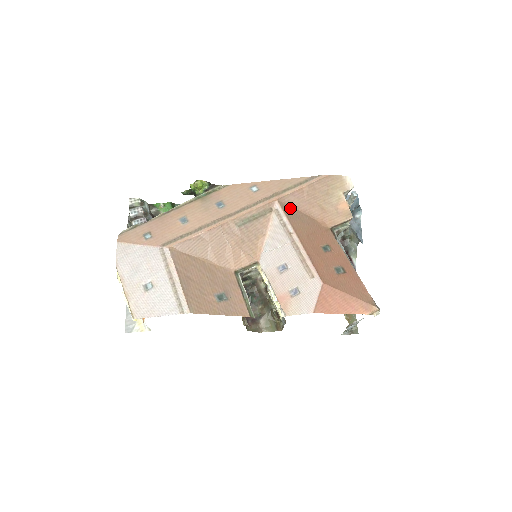
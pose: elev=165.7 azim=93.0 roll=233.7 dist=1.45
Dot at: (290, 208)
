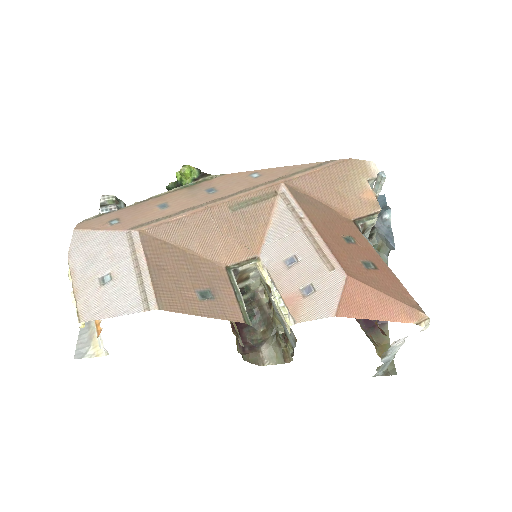
Dot at: (300, 193)
